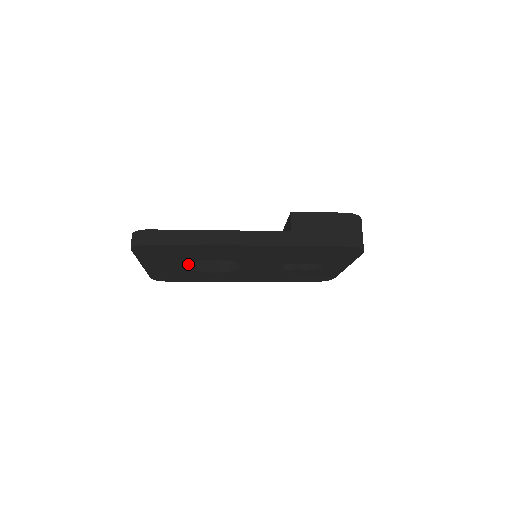
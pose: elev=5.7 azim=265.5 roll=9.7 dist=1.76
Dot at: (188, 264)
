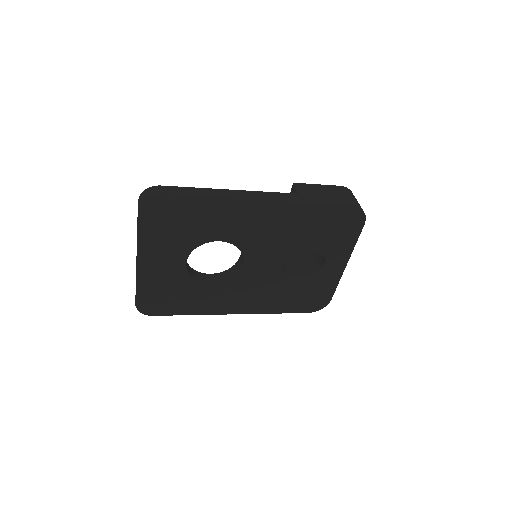
Dot at: (186, 264)
